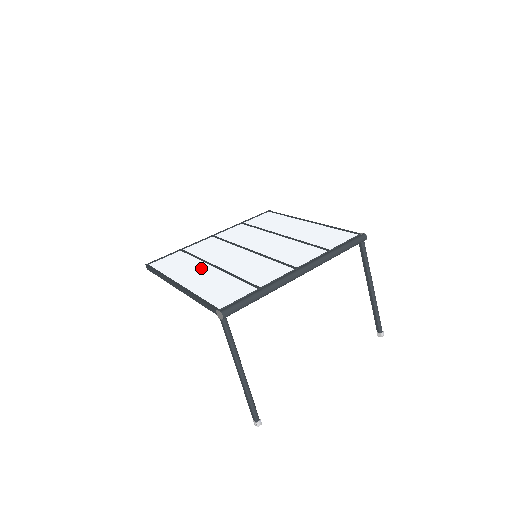
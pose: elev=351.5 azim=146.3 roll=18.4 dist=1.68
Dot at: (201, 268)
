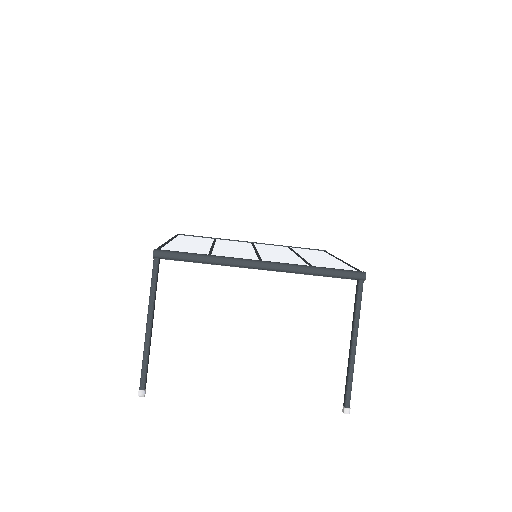
Dot at: (203, 243)
